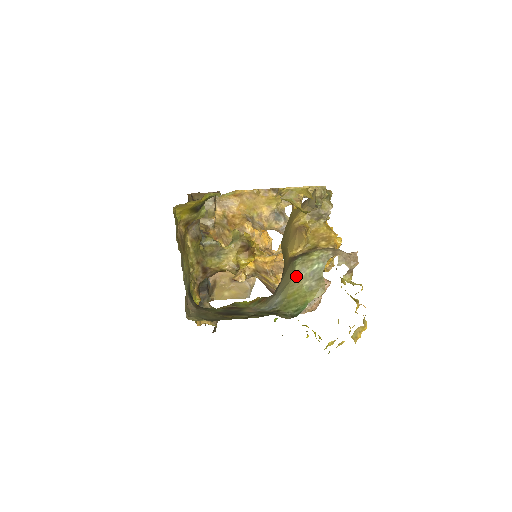
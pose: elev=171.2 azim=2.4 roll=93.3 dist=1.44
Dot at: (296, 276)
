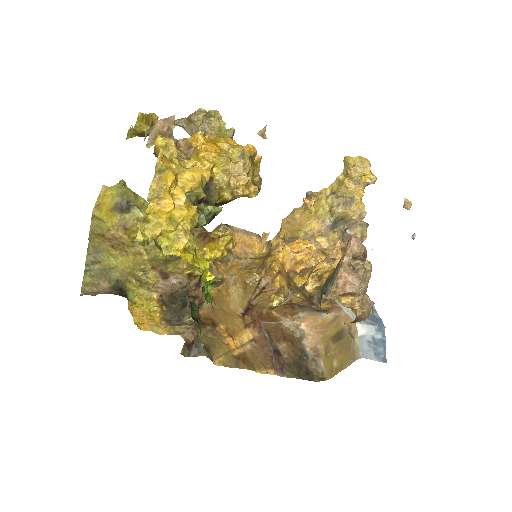
Dot at: occluded
